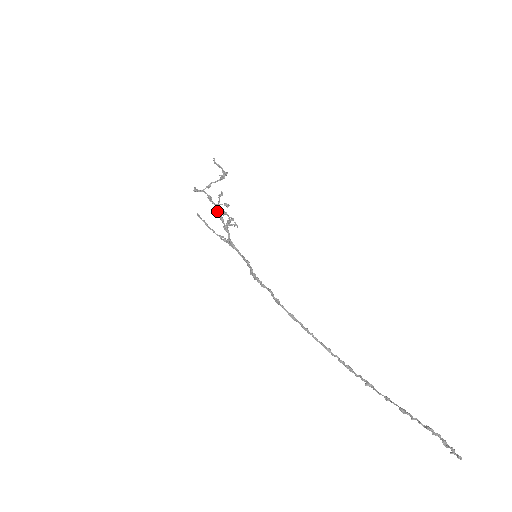
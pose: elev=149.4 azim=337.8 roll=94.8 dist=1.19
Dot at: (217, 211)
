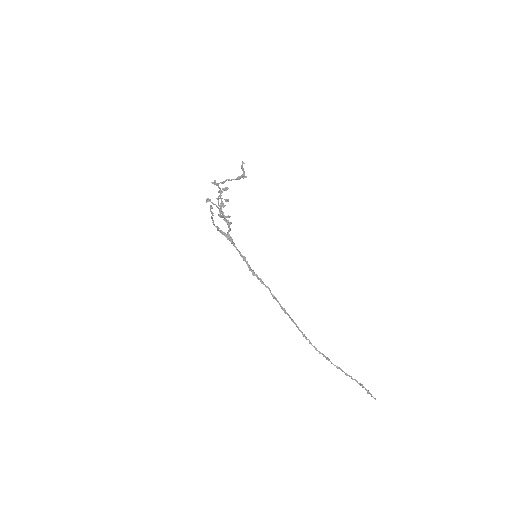
Dot at: (221, 205)
